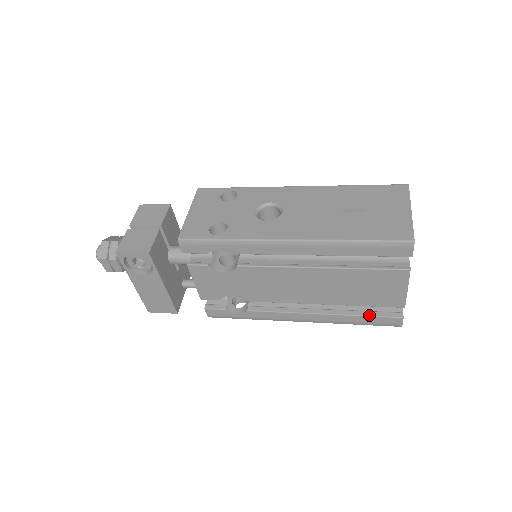
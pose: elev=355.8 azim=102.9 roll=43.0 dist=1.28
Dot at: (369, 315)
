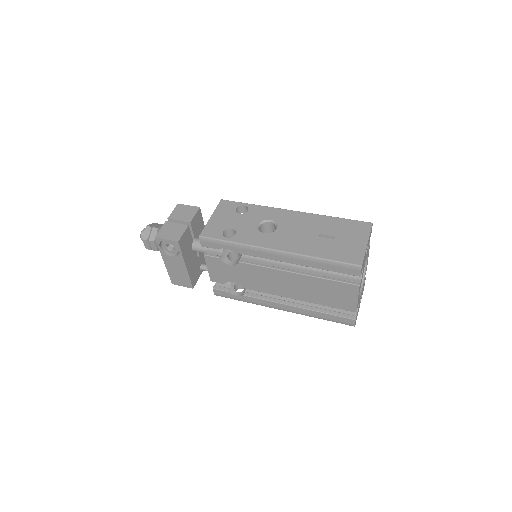
Dot at: (331, 314)
